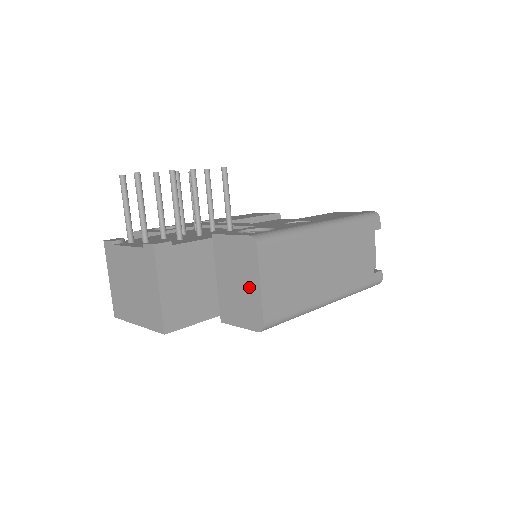
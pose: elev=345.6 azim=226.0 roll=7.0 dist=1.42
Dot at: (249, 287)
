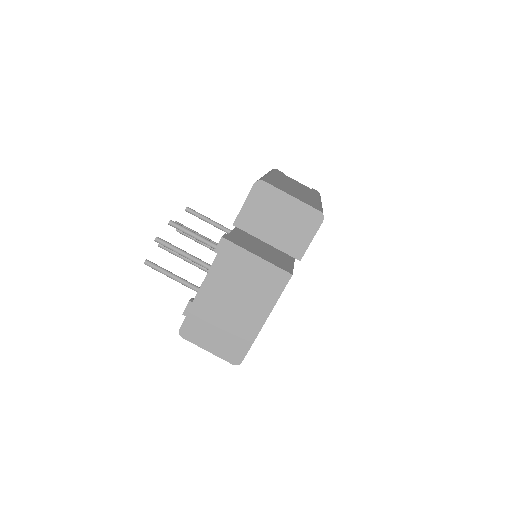
Dot at: (288, 209)
